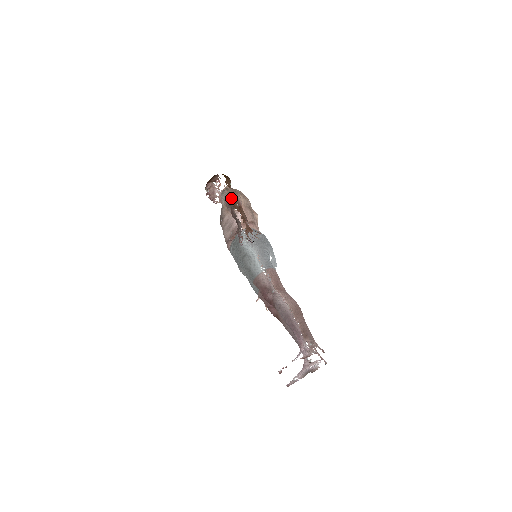
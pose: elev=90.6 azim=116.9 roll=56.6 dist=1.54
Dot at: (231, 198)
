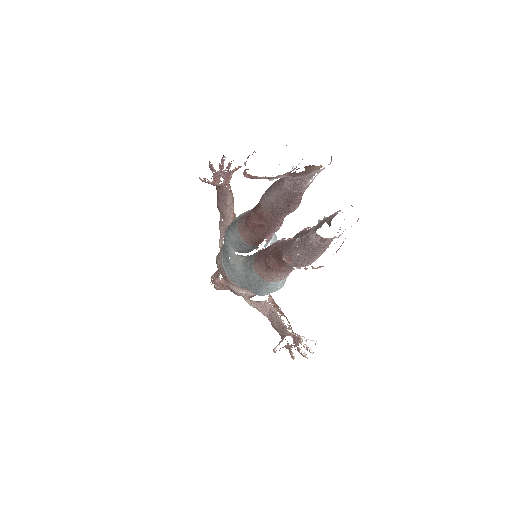
Dot at: occluded
